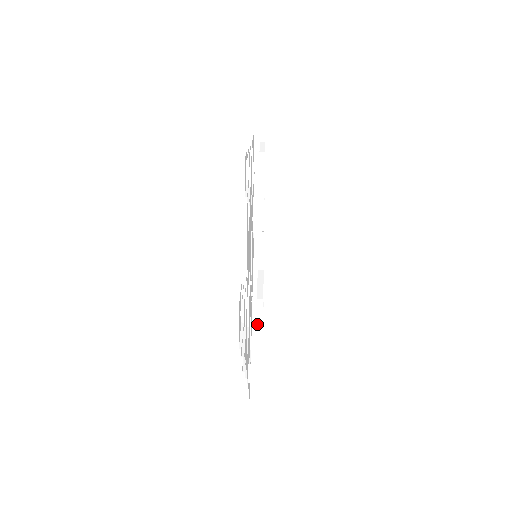
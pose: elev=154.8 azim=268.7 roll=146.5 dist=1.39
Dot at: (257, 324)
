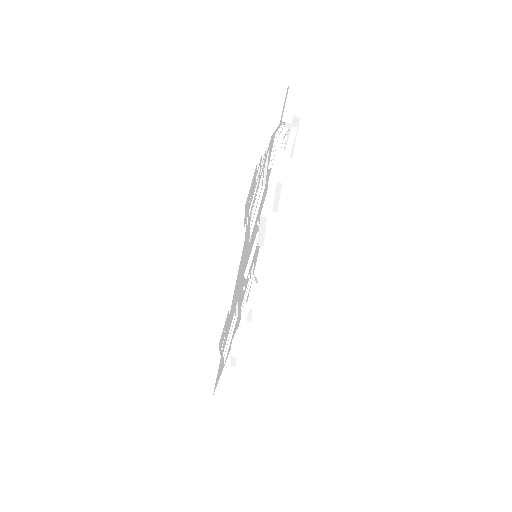
Dot at: (231, 360)
